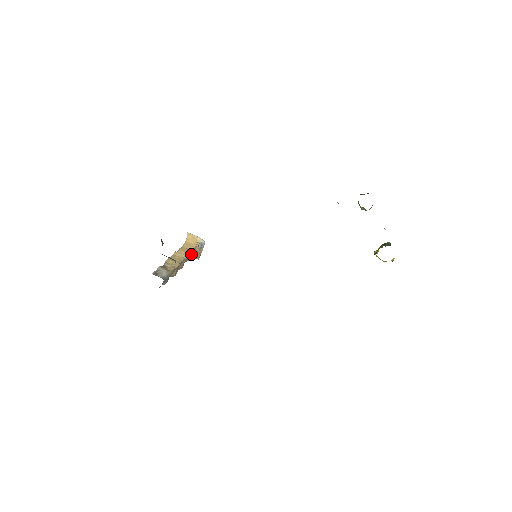
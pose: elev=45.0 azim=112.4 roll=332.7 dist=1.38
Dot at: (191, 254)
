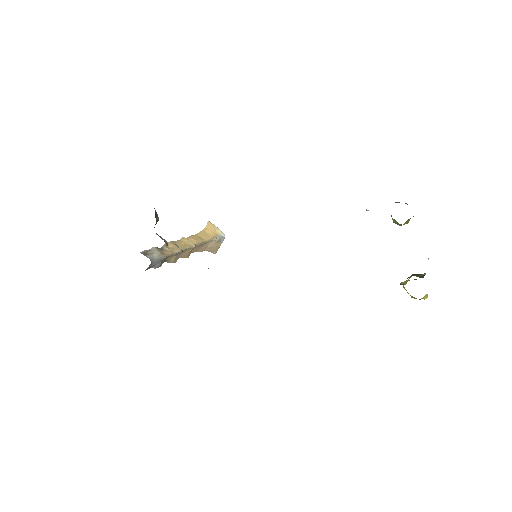
Dot at: (204, 245)
